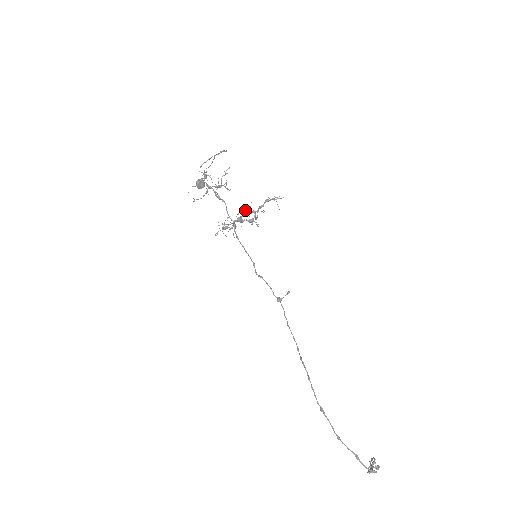
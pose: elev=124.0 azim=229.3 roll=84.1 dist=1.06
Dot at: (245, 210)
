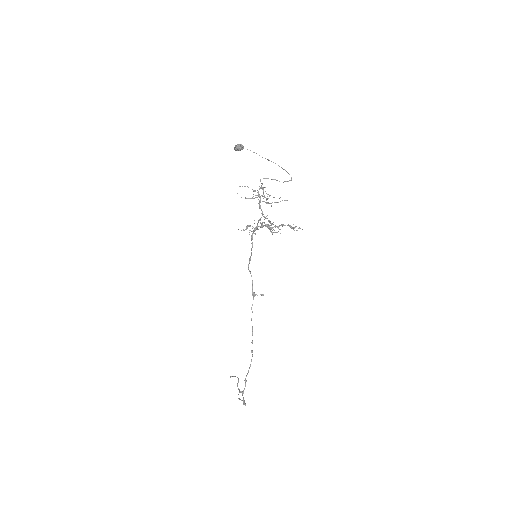
Dot at: occluded
